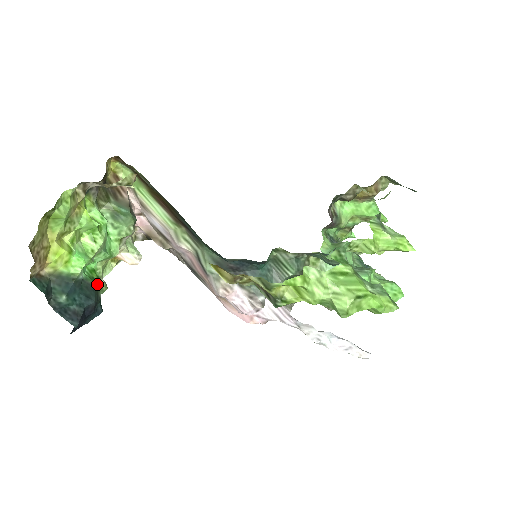
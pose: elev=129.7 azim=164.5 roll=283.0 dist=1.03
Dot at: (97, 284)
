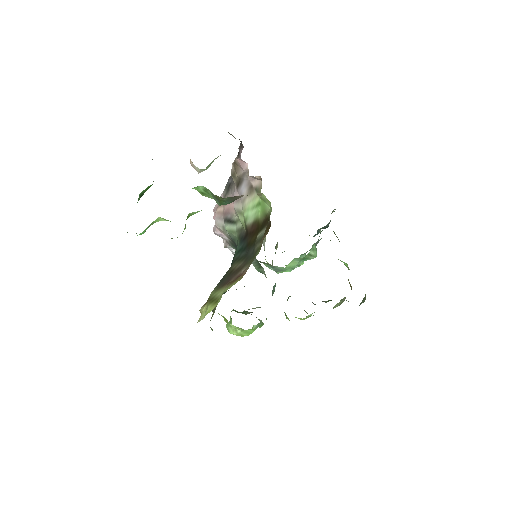
Dot at: occluded
